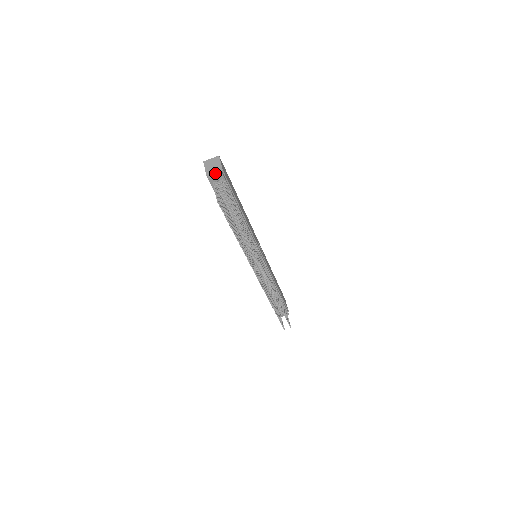
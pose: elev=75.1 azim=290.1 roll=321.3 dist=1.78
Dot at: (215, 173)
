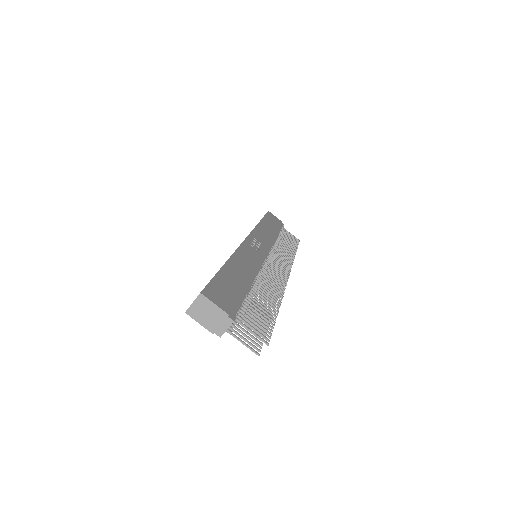
Dot at: (222, 325)
